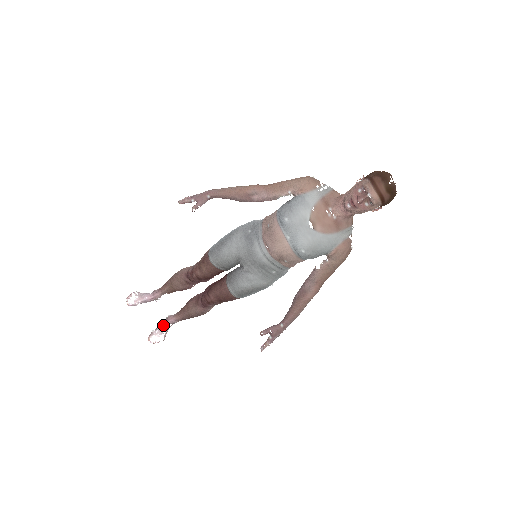
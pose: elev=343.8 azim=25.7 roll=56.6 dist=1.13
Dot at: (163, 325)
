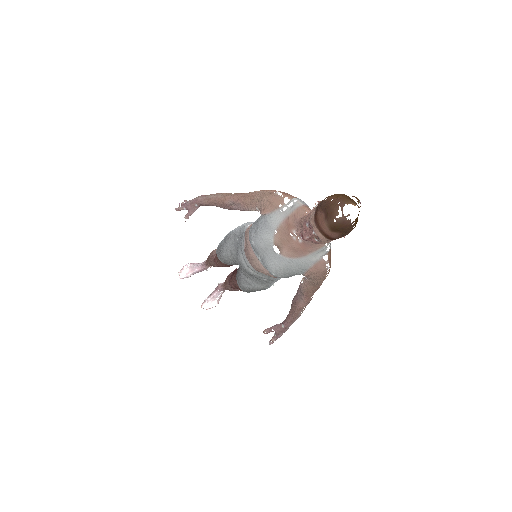
Dot at: (214, 293)
